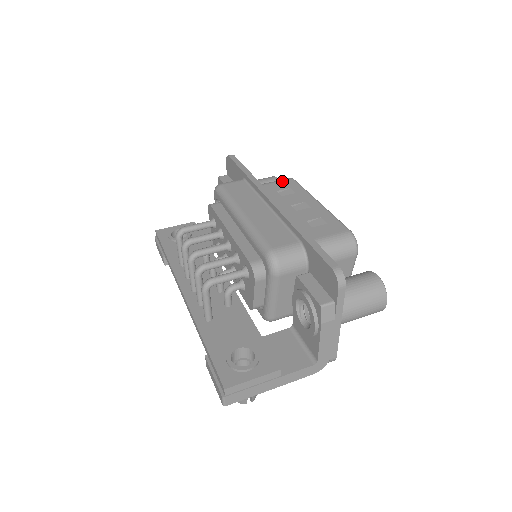
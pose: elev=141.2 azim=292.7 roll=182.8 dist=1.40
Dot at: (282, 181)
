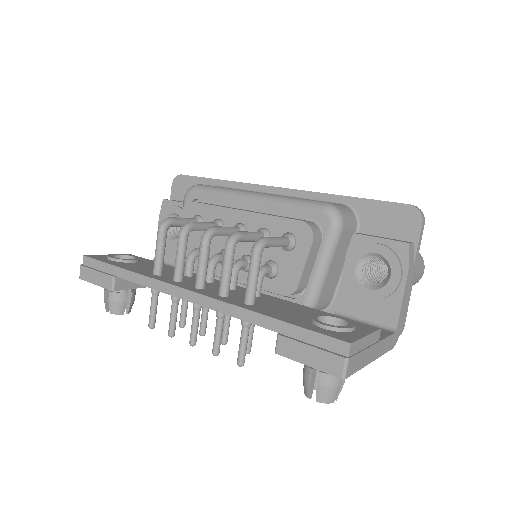
Dot at: occluded
